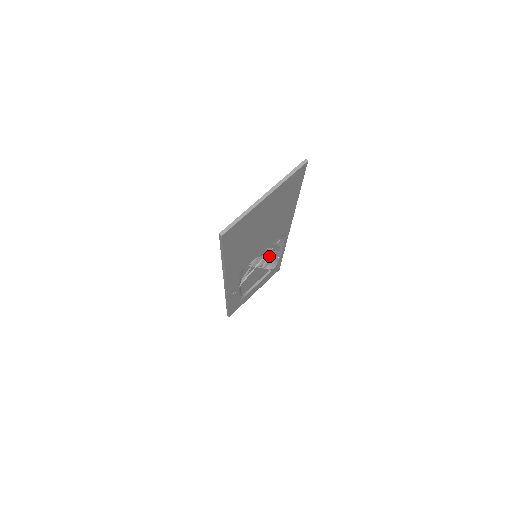
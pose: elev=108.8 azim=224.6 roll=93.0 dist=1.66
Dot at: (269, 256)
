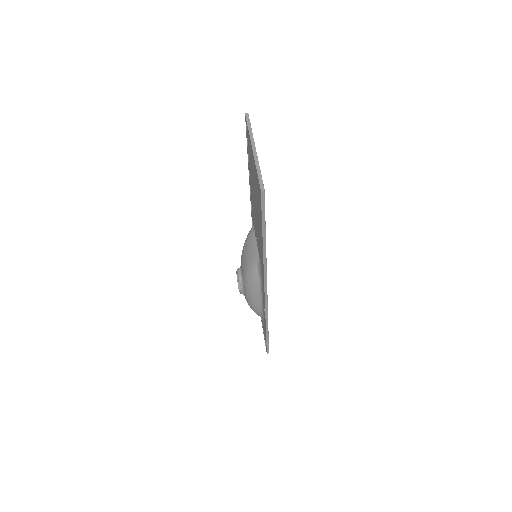
Dot at: occluded
